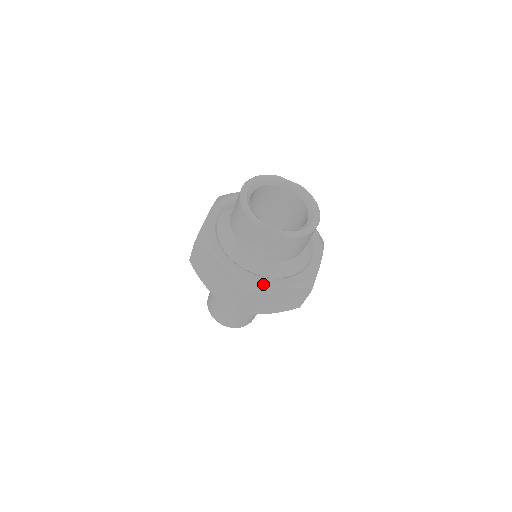
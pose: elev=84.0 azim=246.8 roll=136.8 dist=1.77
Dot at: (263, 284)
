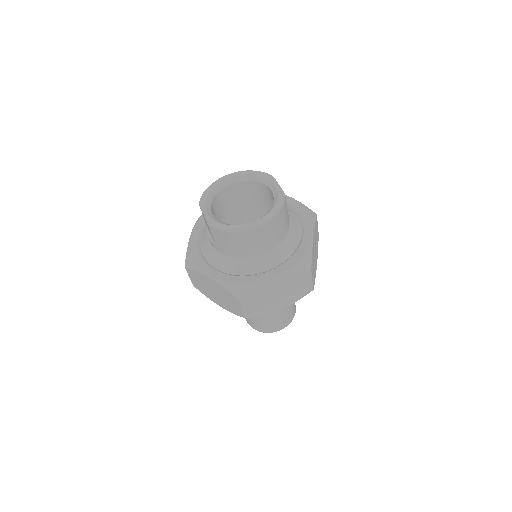
Dot at: (197, 265)
